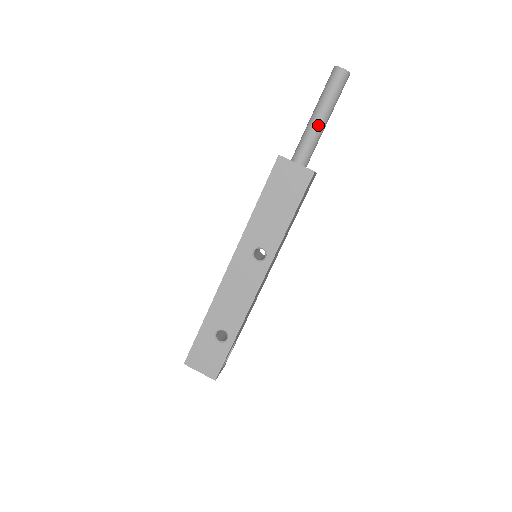
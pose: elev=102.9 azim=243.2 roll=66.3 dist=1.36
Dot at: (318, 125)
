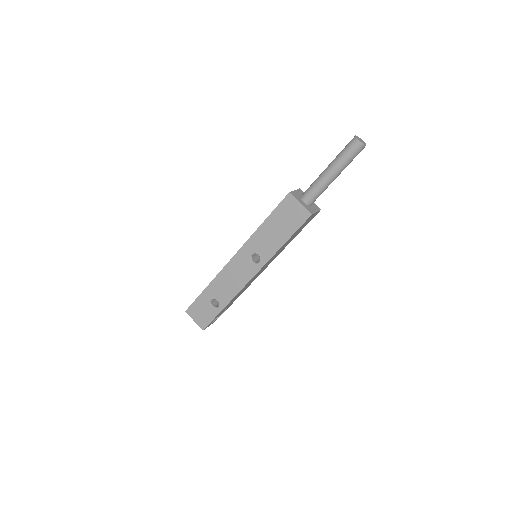
Dot at: (327, 178)
